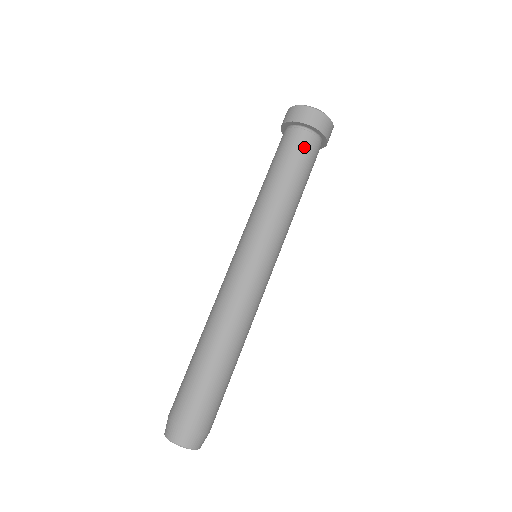
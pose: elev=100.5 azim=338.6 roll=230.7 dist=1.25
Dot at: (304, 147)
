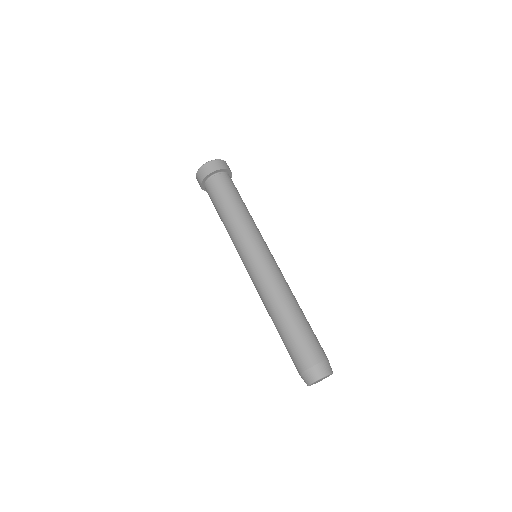
Dot at: (233, 184)
